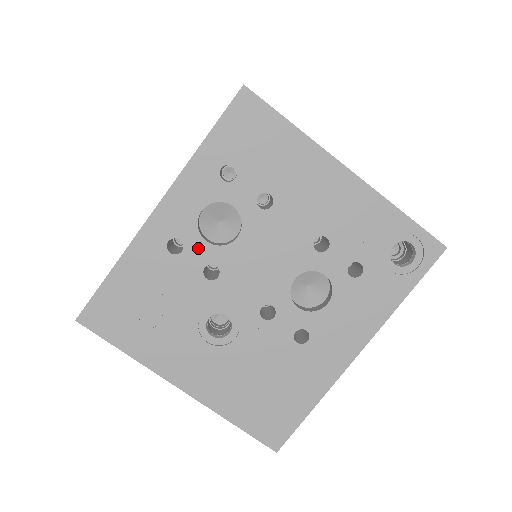
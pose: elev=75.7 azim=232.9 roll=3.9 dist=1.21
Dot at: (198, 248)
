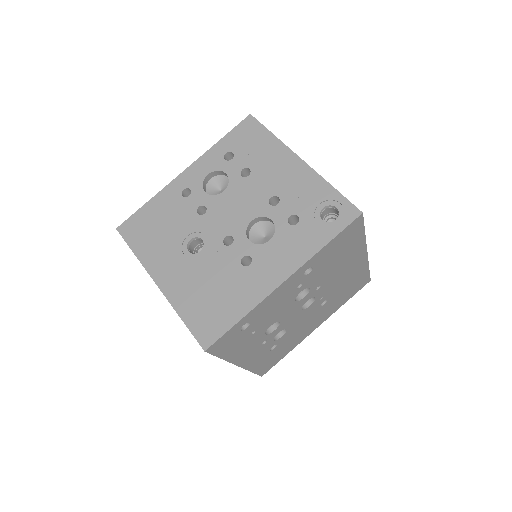
Dot at: (199, 195)
